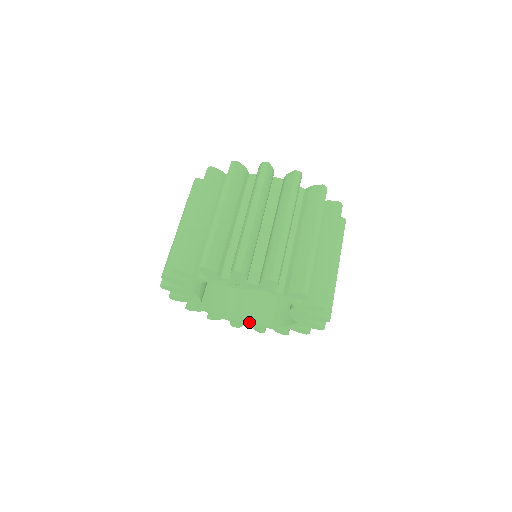
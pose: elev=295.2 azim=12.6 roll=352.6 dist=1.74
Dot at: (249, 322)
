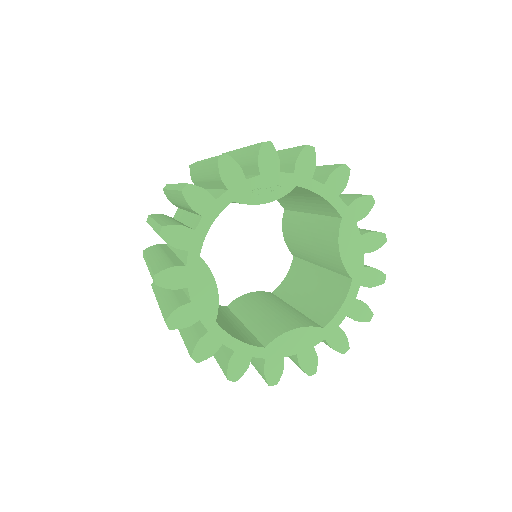
Dot at: (292, 338)
